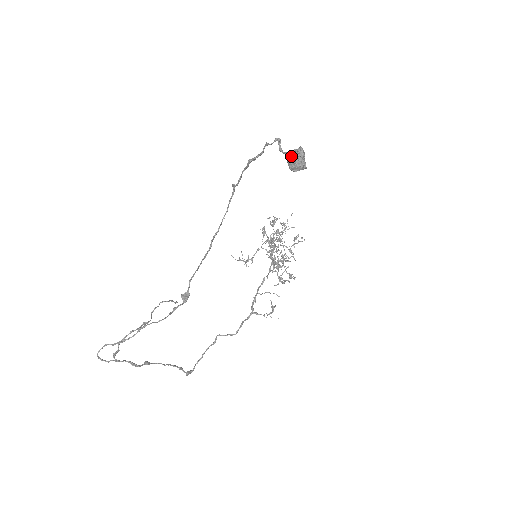
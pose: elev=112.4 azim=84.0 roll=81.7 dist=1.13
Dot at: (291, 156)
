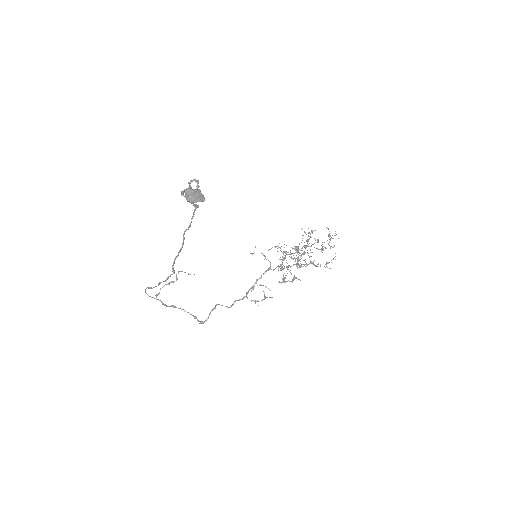
Dot at: (185, 194)
